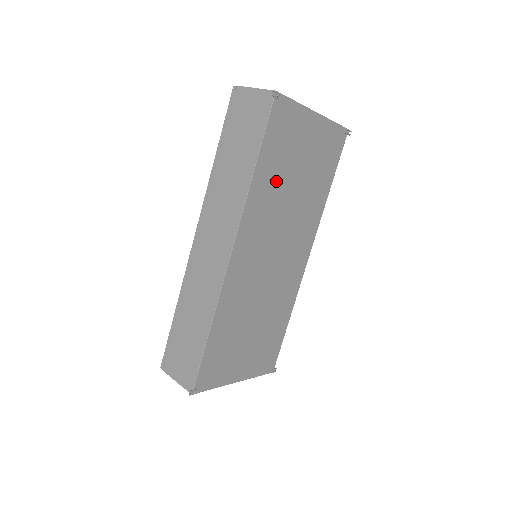
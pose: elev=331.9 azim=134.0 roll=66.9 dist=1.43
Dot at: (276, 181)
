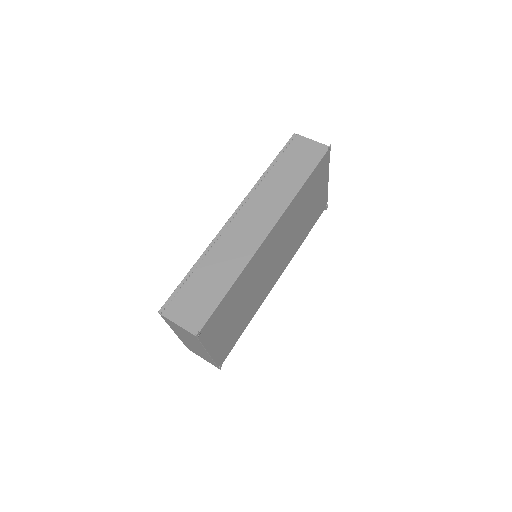
Dot at: (302, 204)
